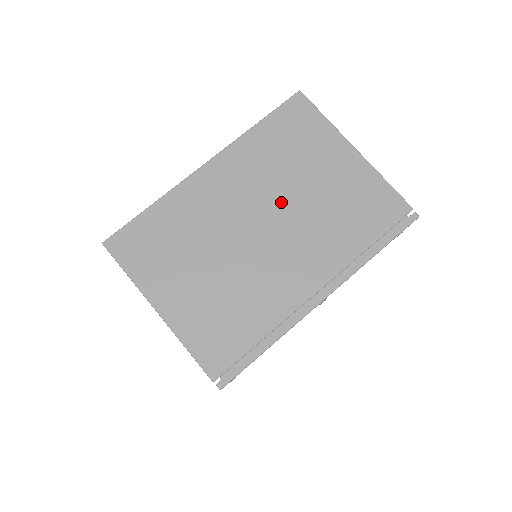
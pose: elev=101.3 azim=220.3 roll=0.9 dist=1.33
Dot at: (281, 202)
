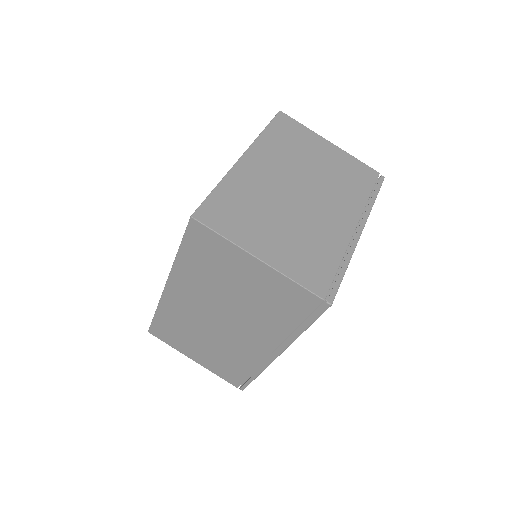
Dot at: (305, 176)
